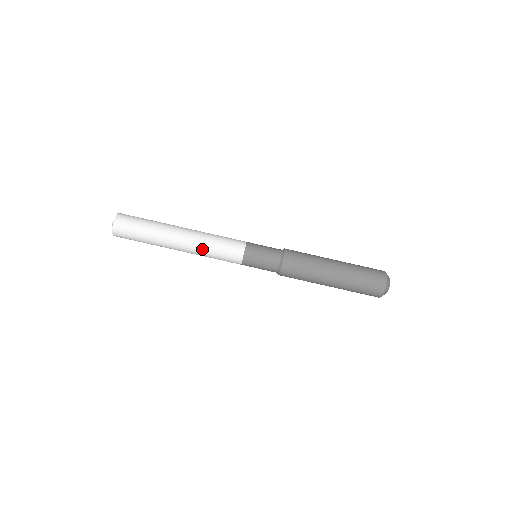
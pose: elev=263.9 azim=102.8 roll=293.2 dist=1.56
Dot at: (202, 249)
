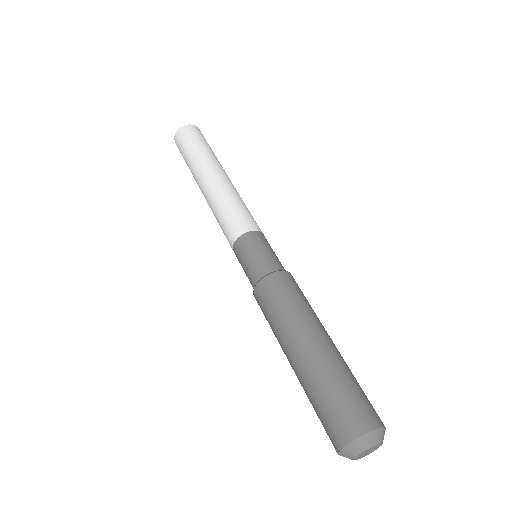
Dot at: (224, 194)
